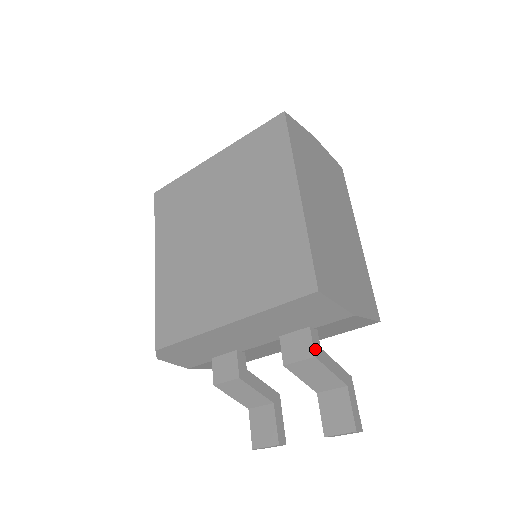
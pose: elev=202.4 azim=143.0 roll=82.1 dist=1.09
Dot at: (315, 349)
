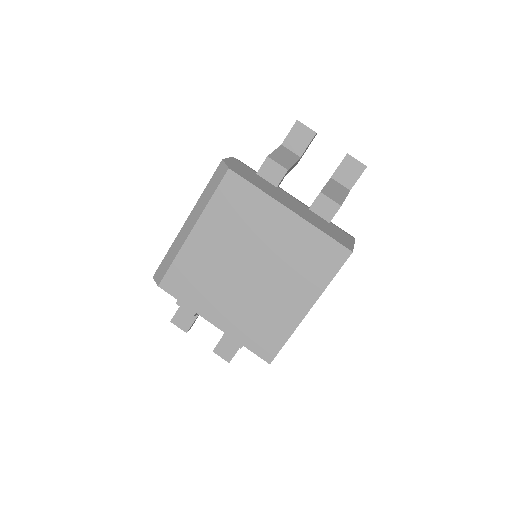
Dot at: occluded
